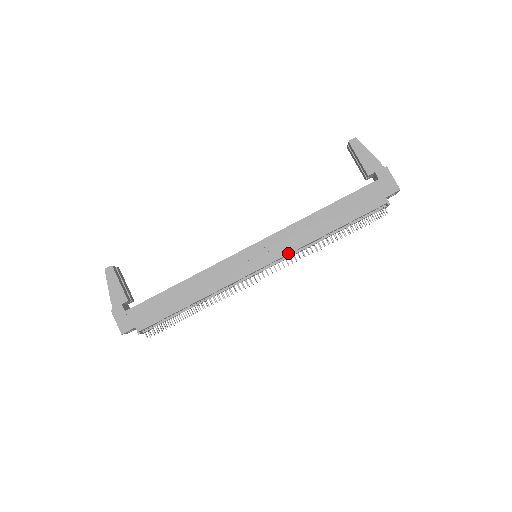
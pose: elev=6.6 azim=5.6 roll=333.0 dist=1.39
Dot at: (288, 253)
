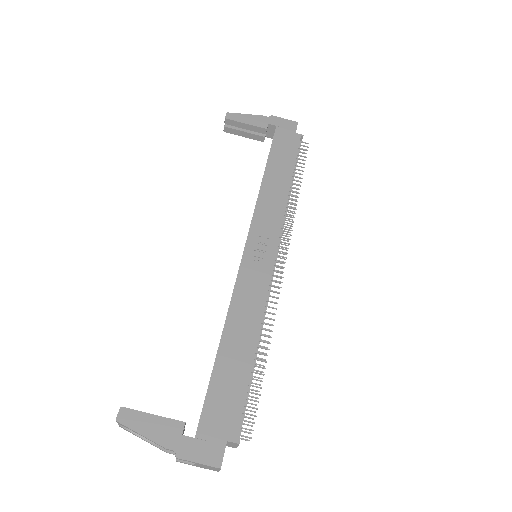
Dot at: (281, 225)
